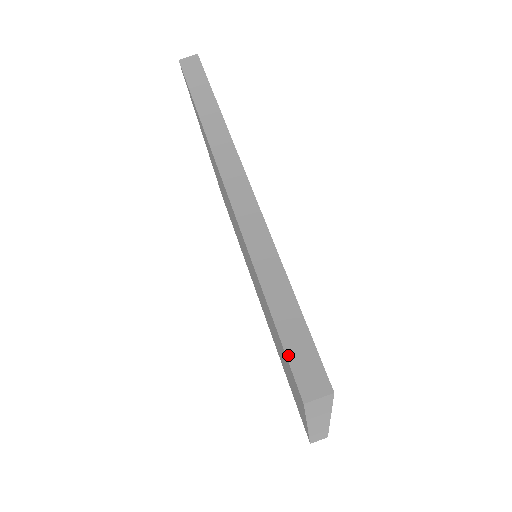
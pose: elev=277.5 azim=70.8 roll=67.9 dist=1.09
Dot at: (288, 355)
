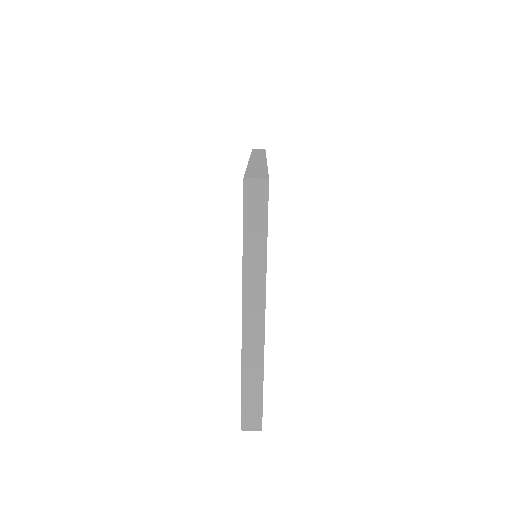
Dot at: (246, 173)
